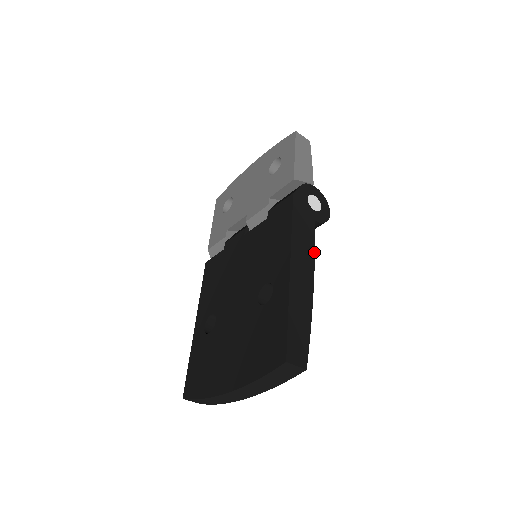
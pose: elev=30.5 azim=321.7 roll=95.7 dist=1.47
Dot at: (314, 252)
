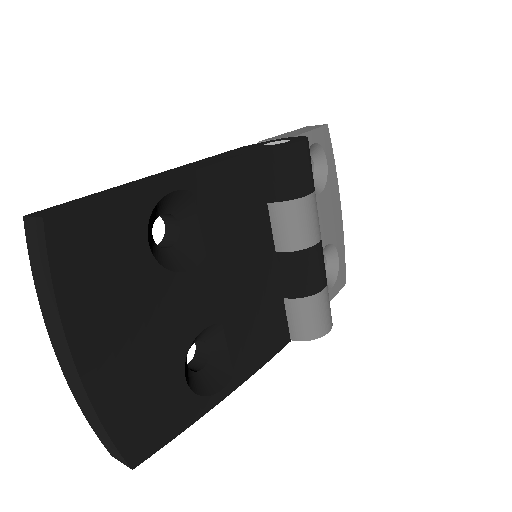
Dot at: (221, 161)
